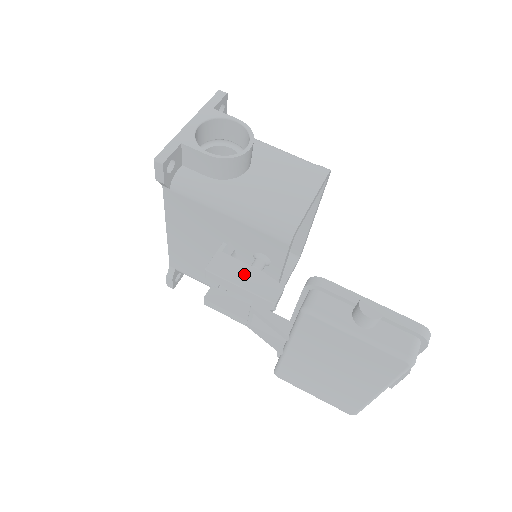
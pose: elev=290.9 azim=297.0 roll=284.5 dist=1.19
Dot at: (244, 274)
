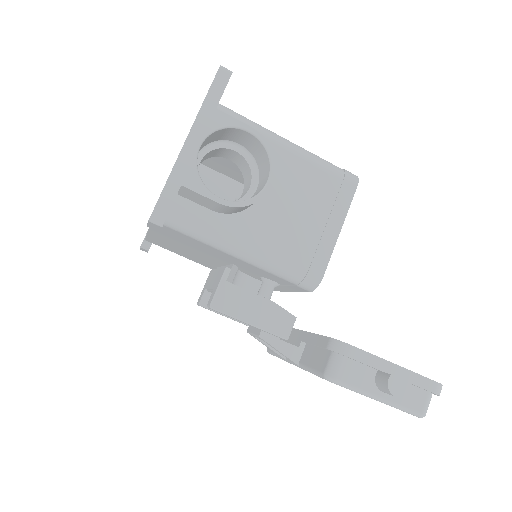
Dot at: (253, 308)
